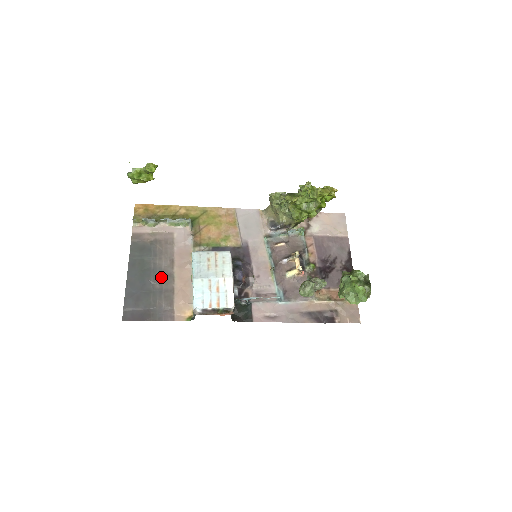
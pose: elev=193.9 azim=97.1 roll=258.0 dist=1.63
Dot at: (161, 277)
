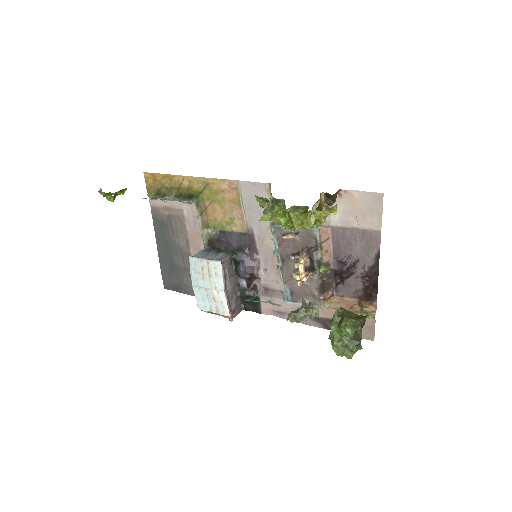
Dot at: (182, 256)
